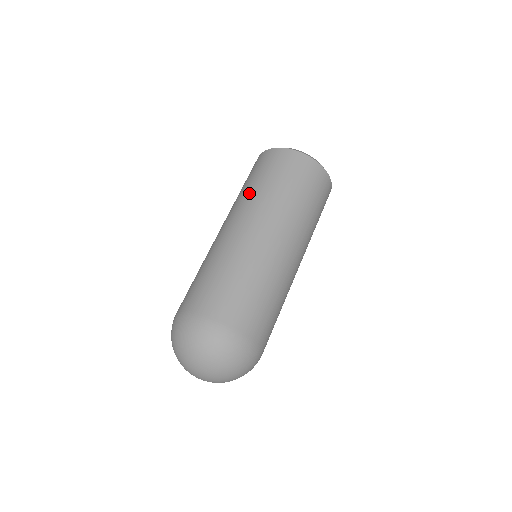
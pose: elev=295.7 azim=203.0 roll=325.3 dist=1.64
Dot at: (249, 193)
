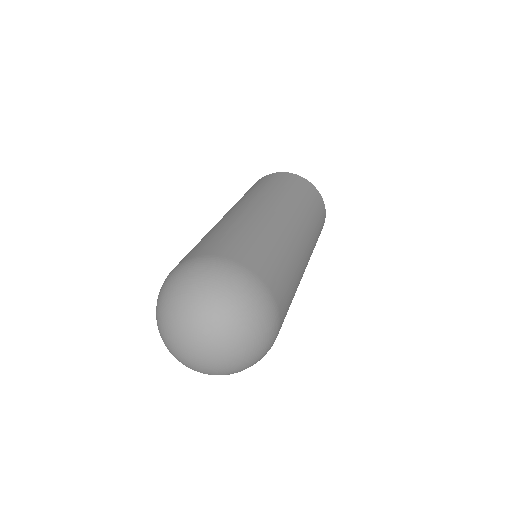
Dot at: (272, 191)
